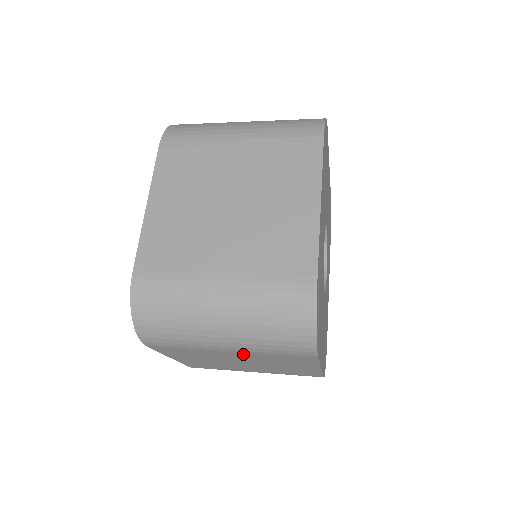
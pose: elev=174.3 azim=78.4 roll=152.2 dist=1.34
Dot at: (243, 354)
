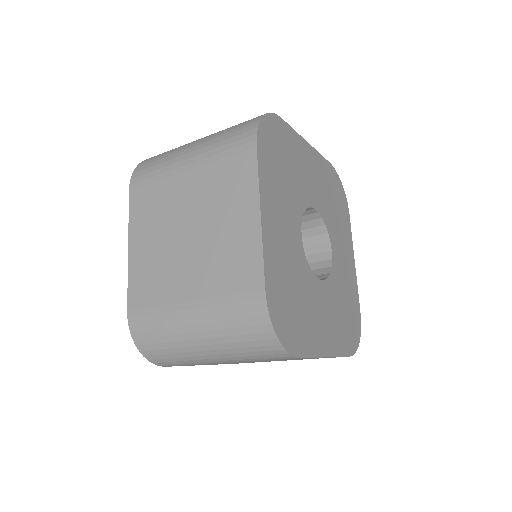
Dot at: (196, 176)
